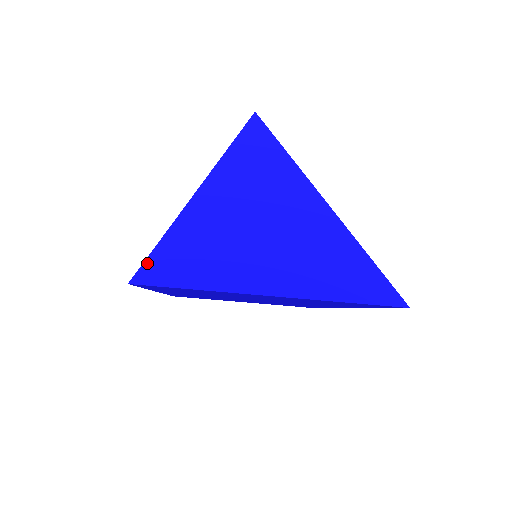
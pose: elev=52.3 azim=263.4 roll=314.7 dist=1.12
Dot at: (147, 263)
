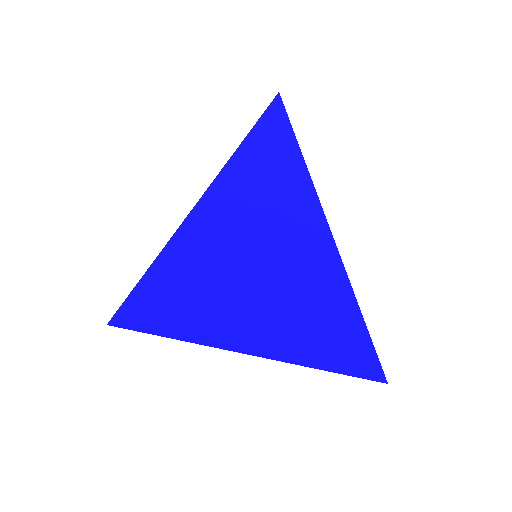
Dot at: (129, 300)
